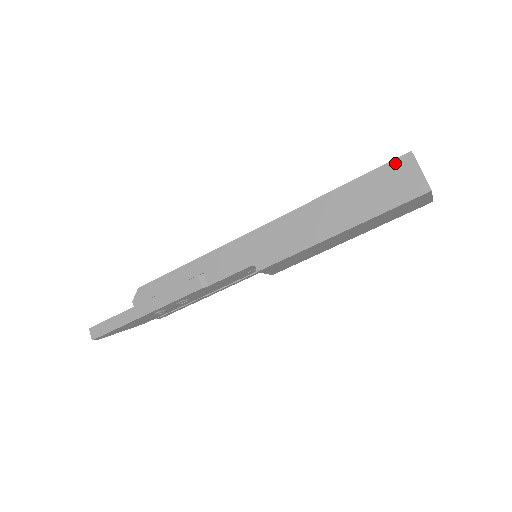
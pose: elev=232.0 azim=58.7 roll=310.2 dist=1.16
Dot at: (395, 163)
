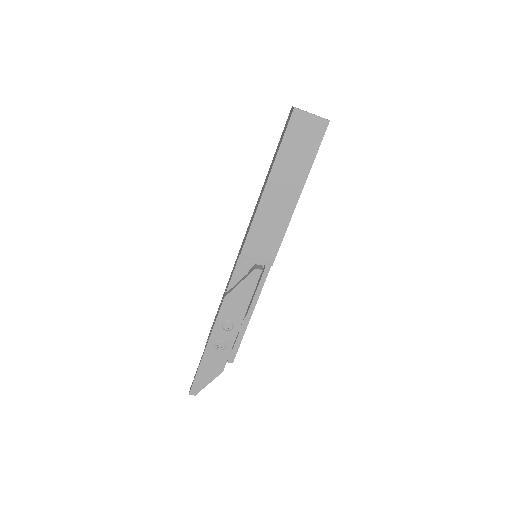
Dot at: occluded
